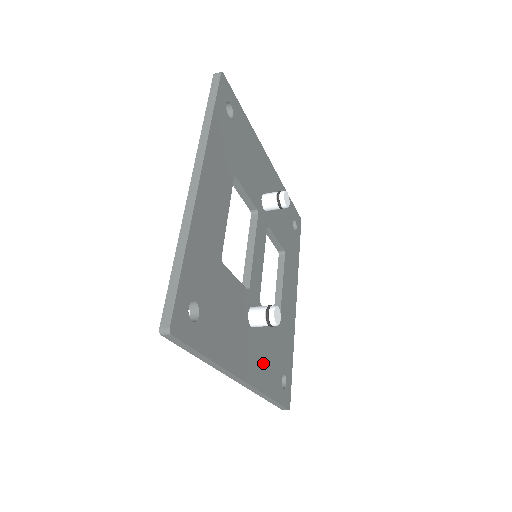
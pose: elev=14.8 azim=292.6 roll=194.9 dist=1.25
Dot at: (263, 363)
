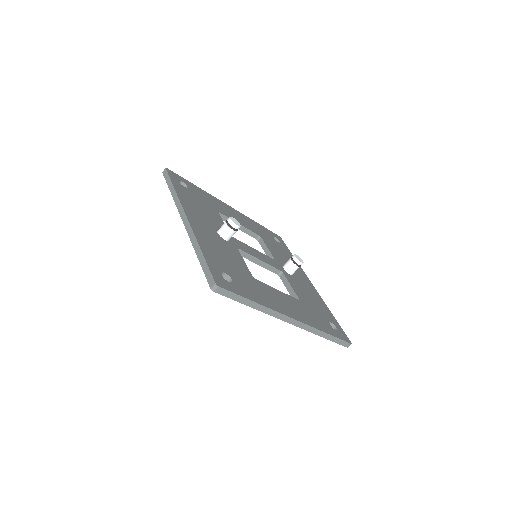
Dot at: (212, 244)
